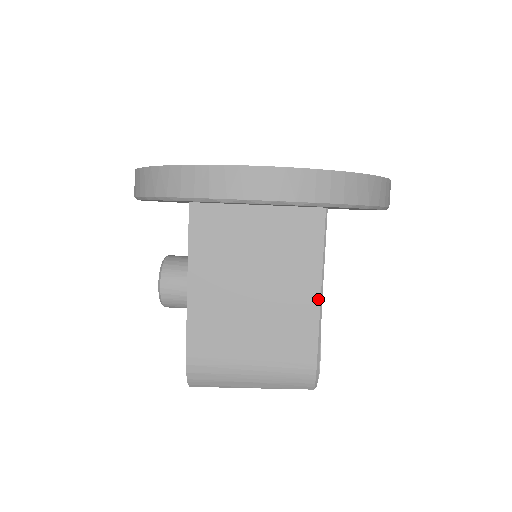
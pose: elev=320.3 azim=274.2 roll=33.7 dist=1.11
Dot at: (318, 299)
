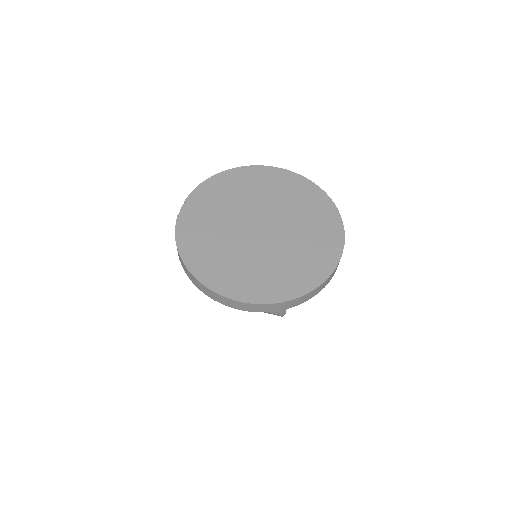
Dot at: occluded
